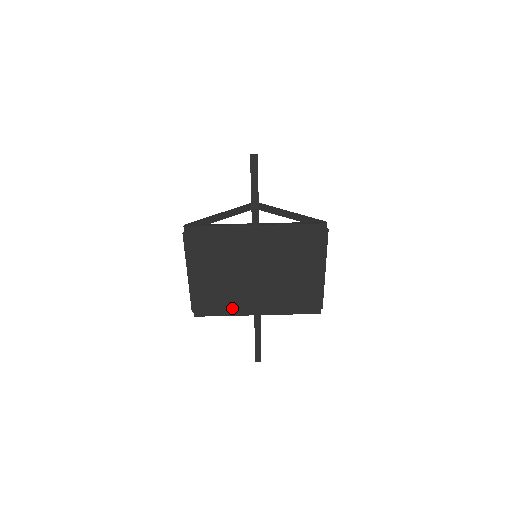
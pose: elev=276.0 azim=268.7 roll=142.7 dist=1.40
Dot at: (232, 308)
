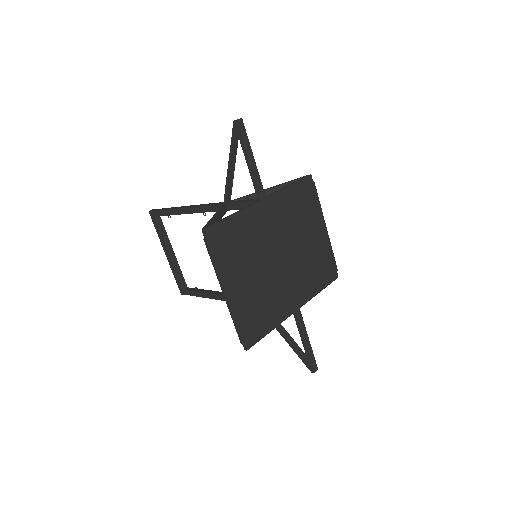
Dot at: (275, 315)
